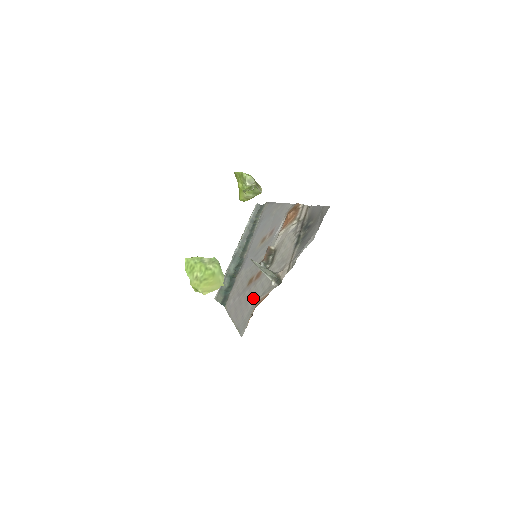
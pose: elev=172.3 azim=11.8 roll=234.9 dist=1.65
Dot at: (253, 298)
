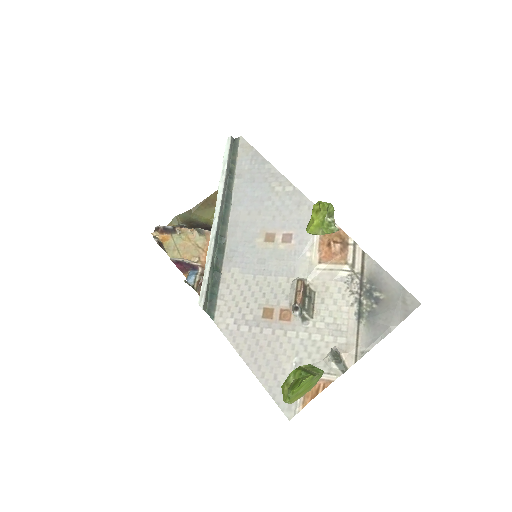
Dot at: (290, 358)
